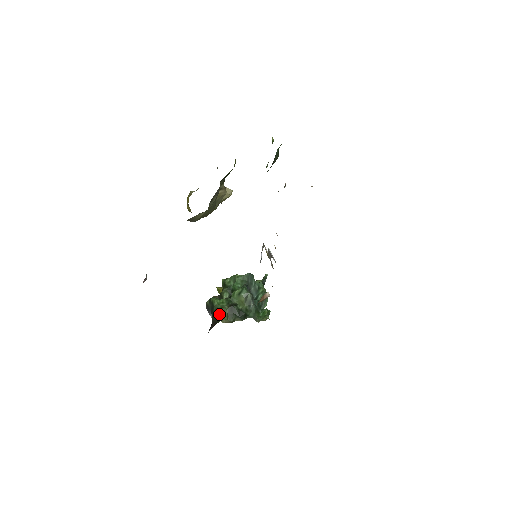
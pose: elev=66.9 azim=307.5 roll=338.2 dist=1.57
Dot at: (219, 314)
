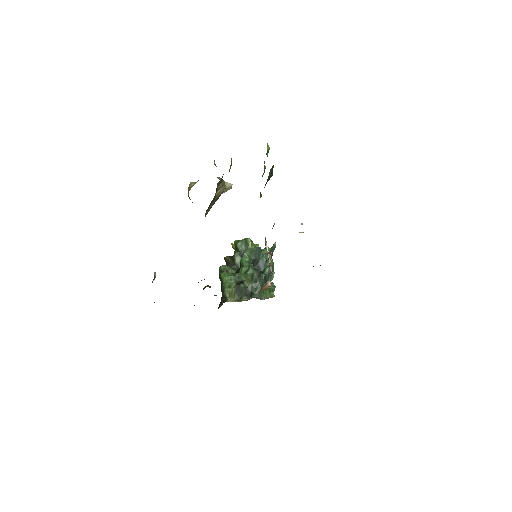
Dot at: (227, 294)
